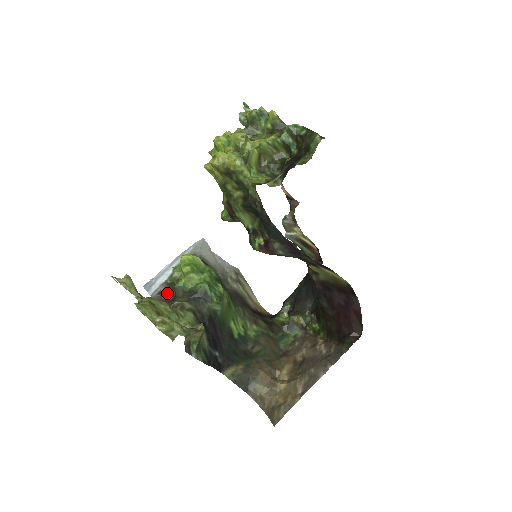
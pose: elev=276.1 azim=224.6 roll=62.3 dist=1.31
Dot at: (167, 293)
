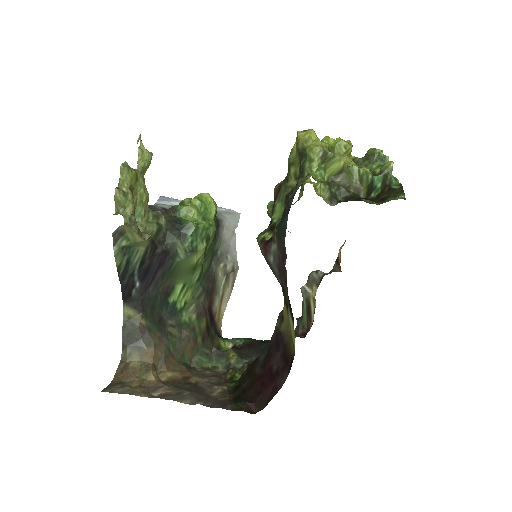
Dot at: occluded
